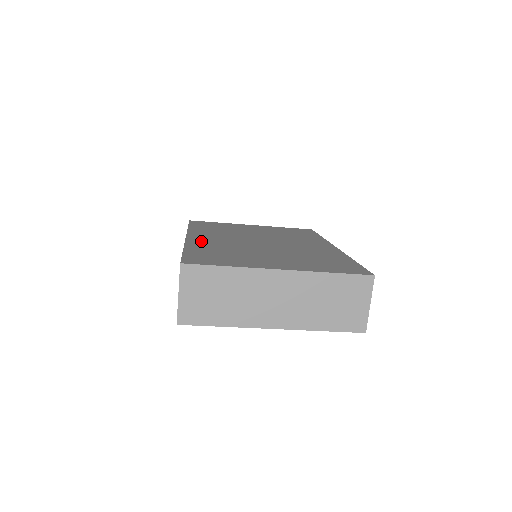
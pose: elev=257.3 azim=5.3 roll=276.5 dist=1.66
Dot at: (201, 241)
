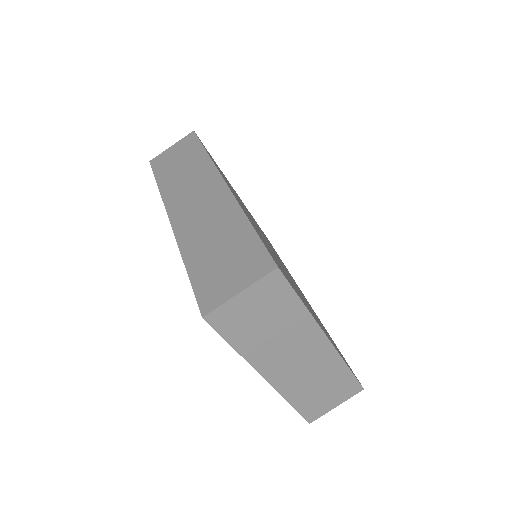
Dot at: occluded
